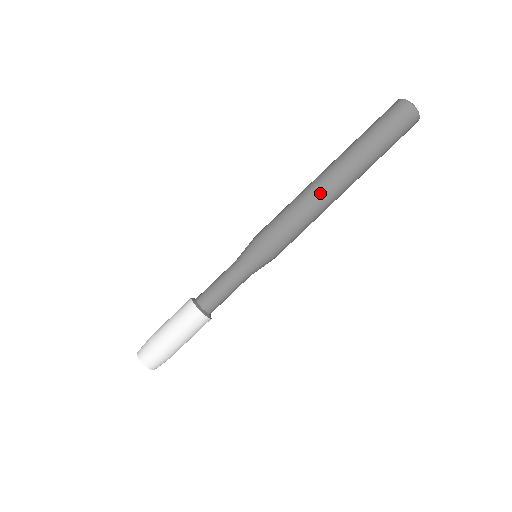
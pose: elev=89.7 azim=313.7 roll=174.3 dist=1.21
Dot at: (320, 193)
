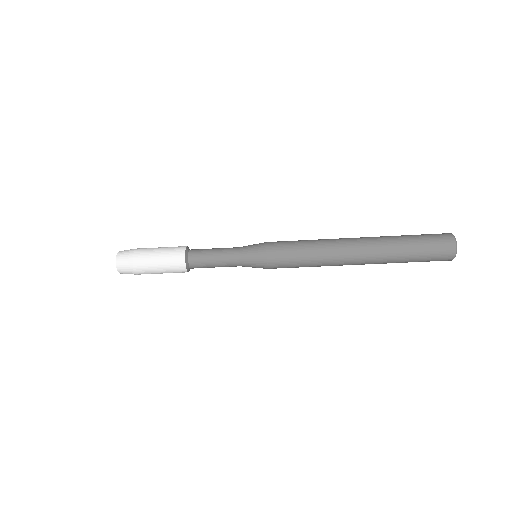
Dot at: (337, 263)
